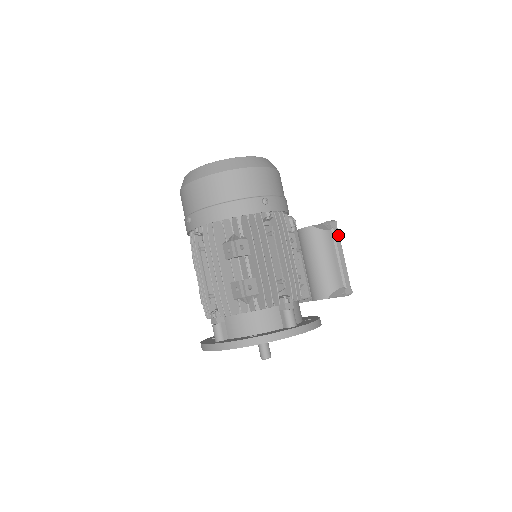
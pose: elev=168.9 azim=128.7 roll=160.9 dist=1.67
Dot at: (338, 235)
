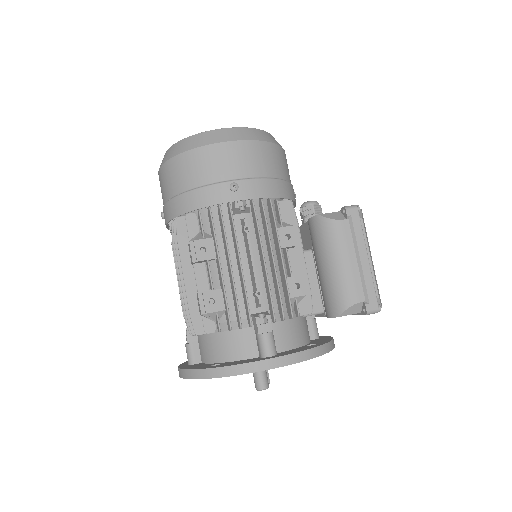
Dot at: (360, 226)
